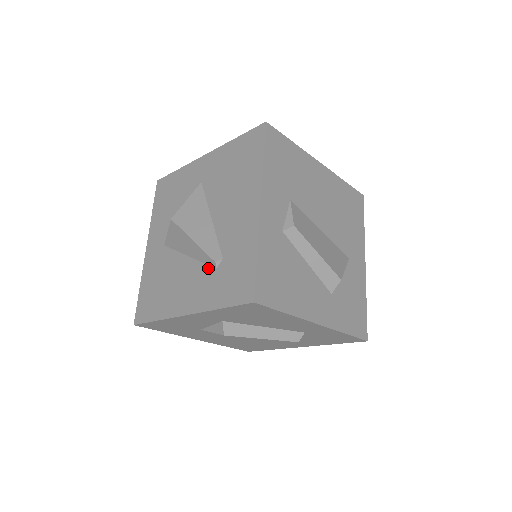
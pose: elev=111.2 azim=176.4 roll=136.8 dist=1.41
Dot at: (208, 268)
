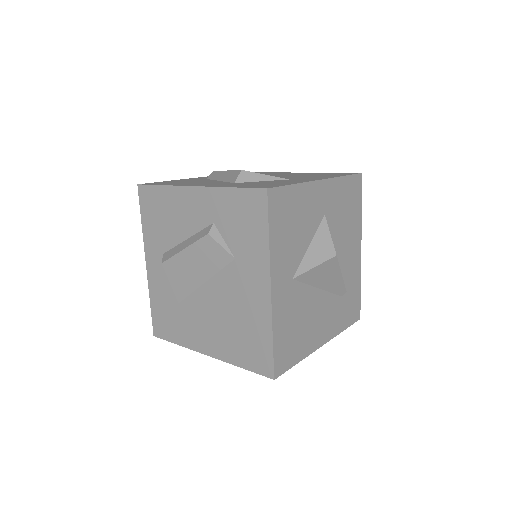
Dot at: occluded
